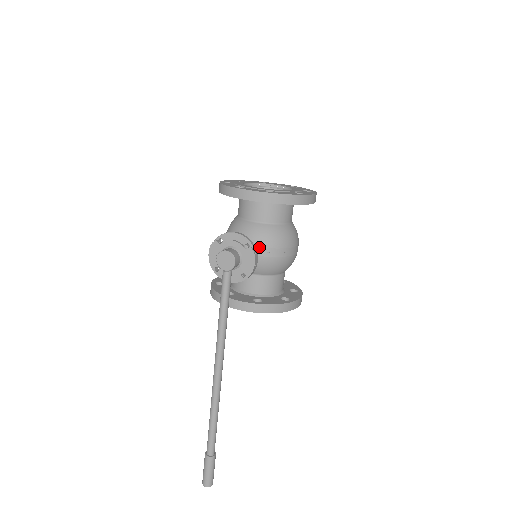
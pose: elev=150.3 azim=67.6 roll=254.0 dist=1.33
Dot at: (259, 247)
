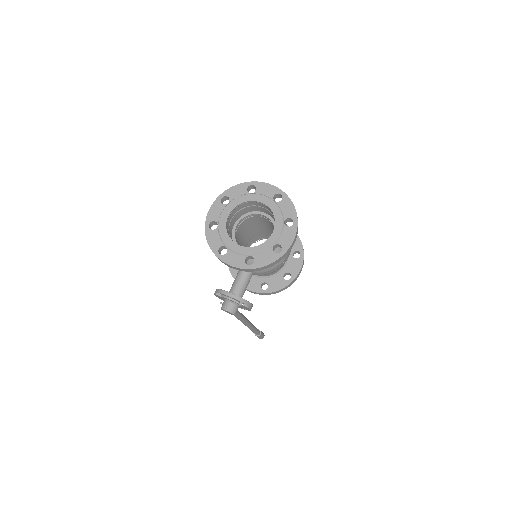
Dot at: (254, 273)
